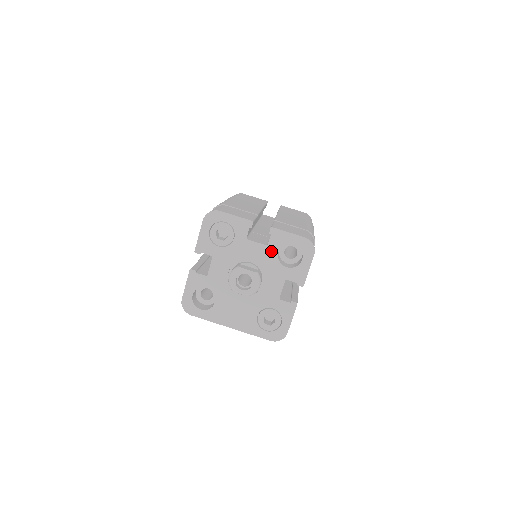
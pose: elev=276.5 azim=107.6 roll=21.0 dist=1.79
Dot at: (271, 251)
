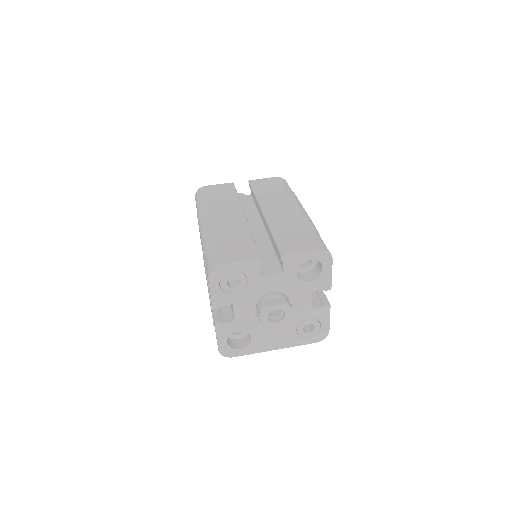
Dot at: (289, 275)
